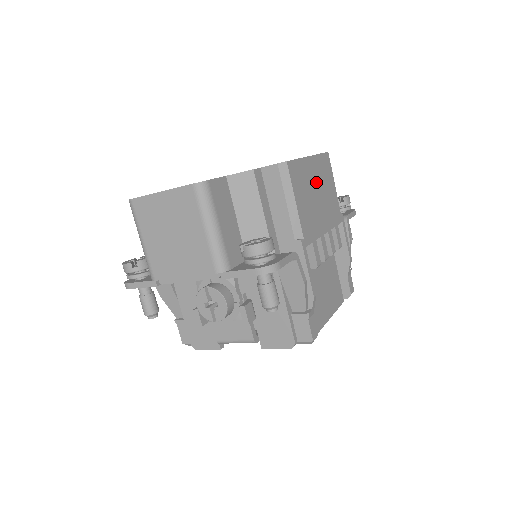
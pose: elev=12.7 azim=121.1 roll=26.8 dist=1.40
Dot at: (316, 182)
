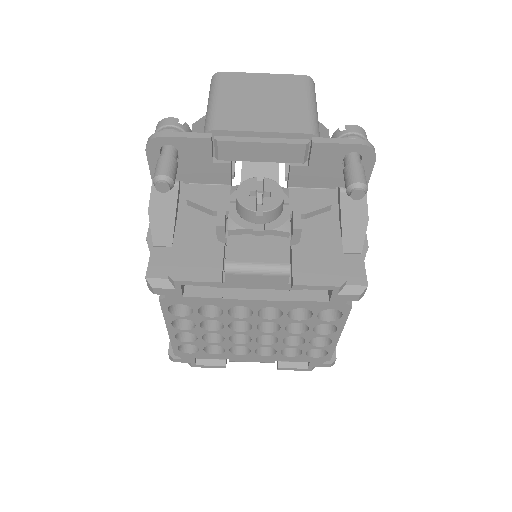
Dot at: occluded
